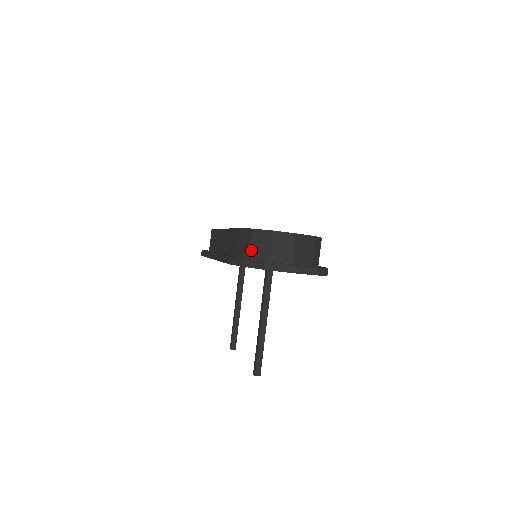
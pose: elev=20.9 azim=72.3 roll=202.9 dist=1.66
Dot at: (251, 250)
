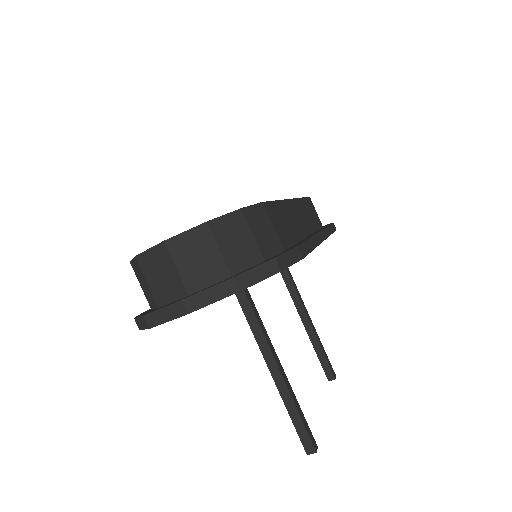
Dot at: (145, 295)
